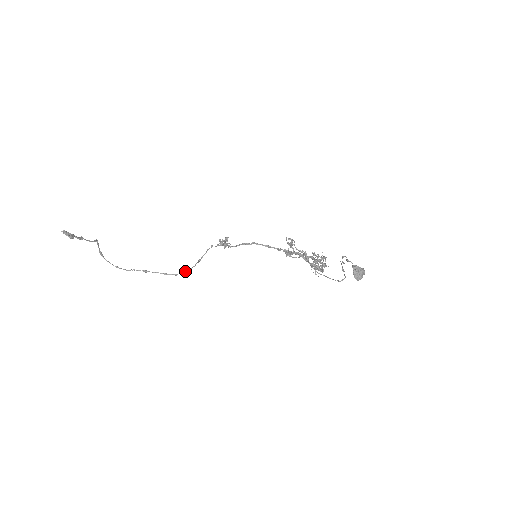
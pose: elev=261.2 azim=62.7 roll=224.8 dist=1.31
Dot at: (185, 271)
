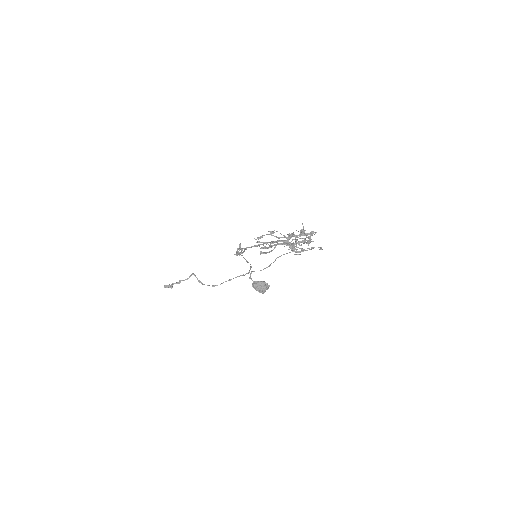
Dot at: (250, 269)
